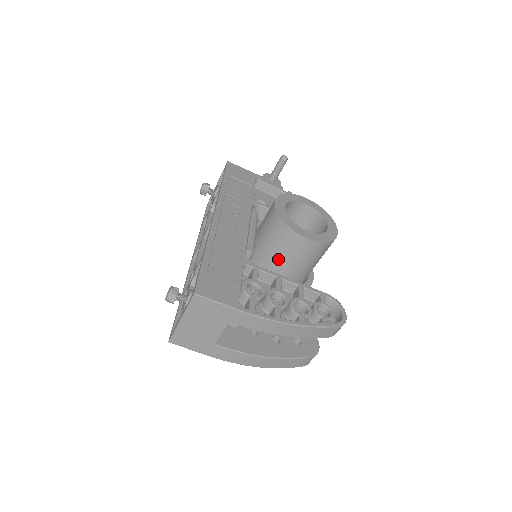
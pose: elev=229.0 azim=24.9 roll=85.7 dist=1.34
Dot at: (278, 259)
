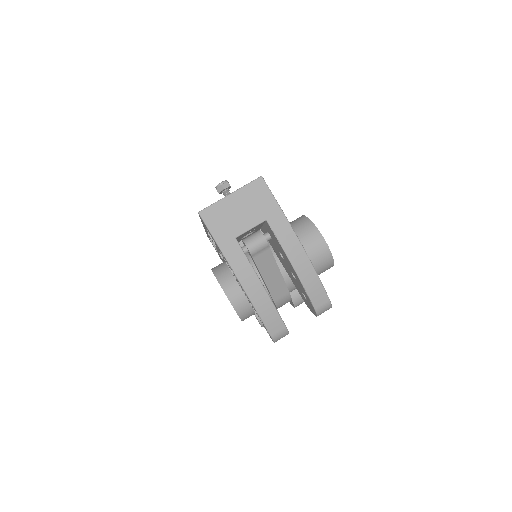
Dot at: occluded
